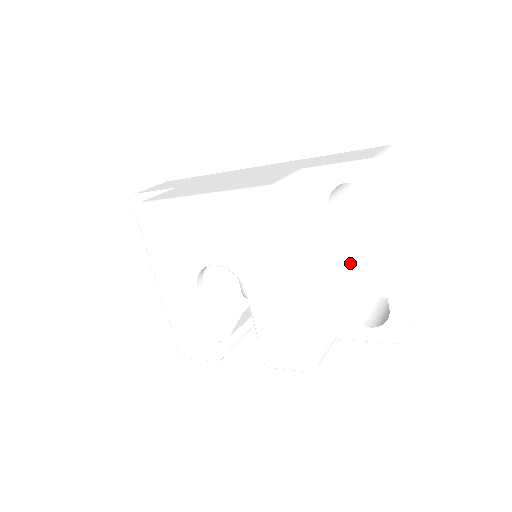
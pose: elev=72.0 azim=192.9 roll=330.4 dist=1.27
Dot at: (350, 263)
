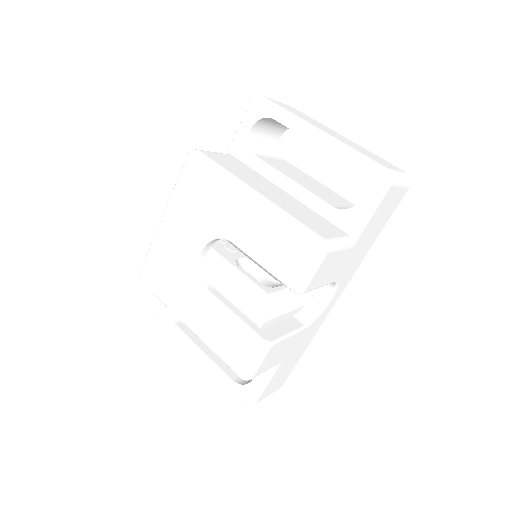
Dot at: (317, 189)
